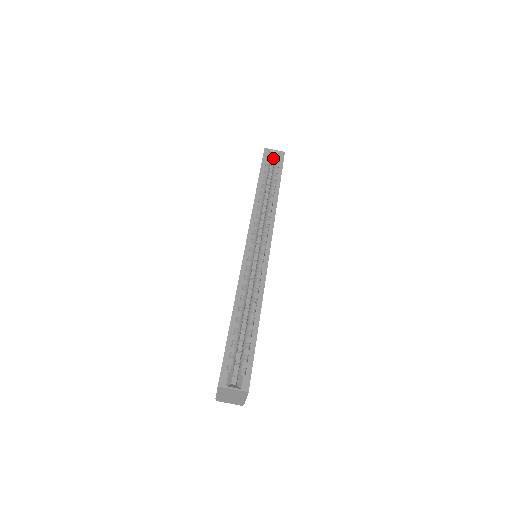
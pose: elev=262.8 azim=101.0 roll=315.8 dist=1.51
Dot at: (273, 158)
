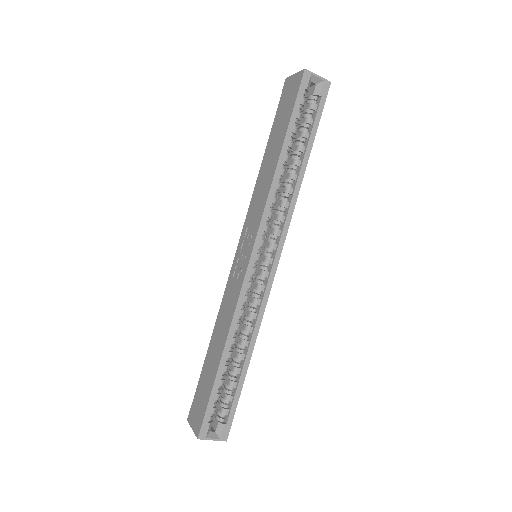
Dot at: (311, 84)
